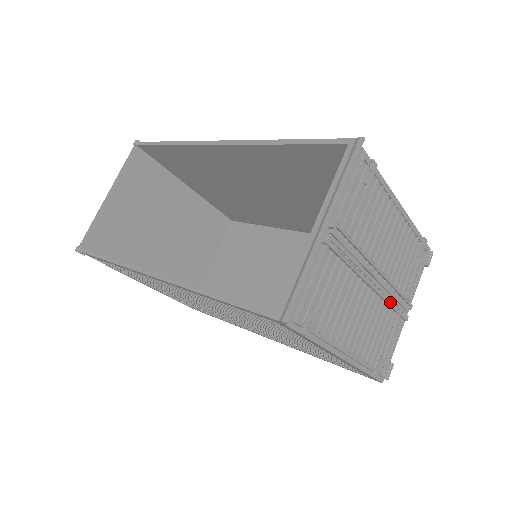
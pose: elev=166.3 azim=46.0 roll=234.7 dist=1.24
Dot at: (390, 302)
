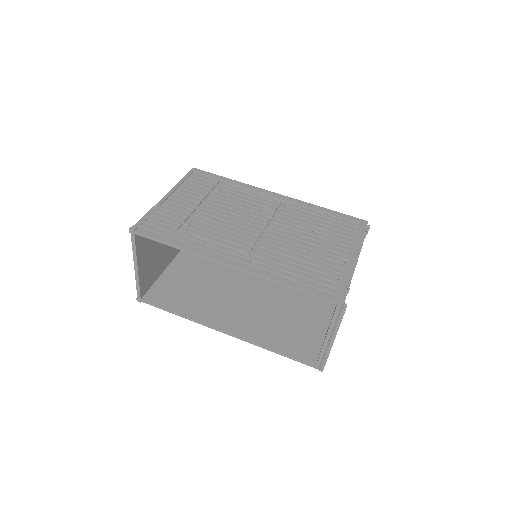
Dot at: occluded
